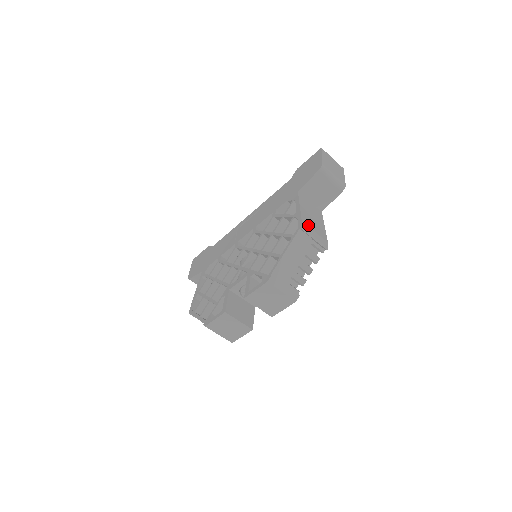
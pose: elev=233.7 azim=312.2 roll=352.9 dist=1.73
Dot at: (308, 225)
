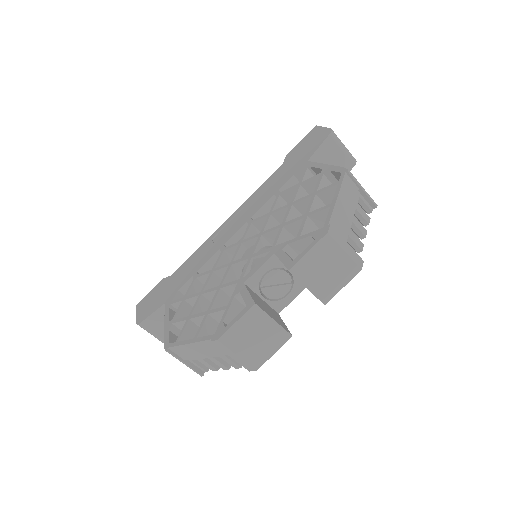
Dot at: occluded
